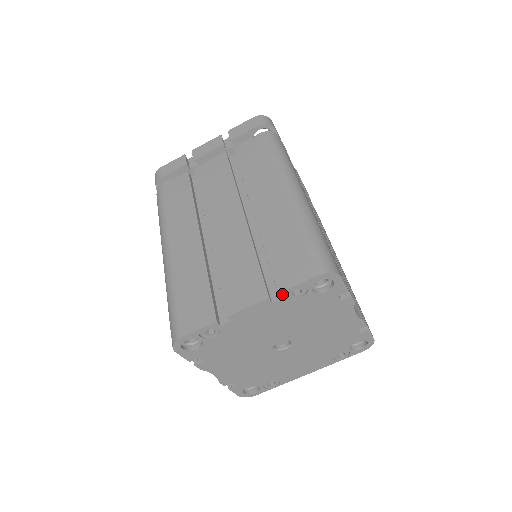
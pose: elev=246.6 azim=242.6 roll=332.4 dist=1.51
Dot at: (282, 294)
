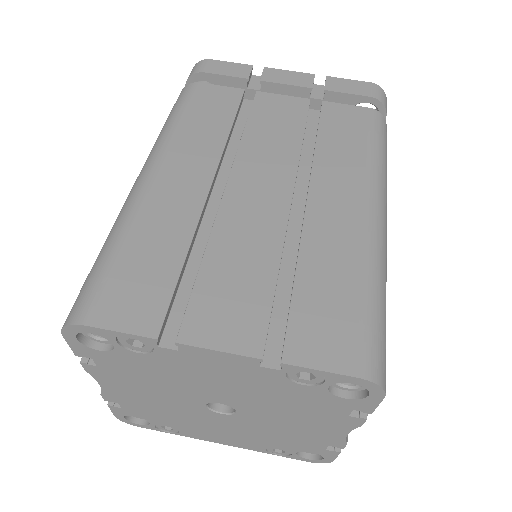
Dot at: (285, 366)
